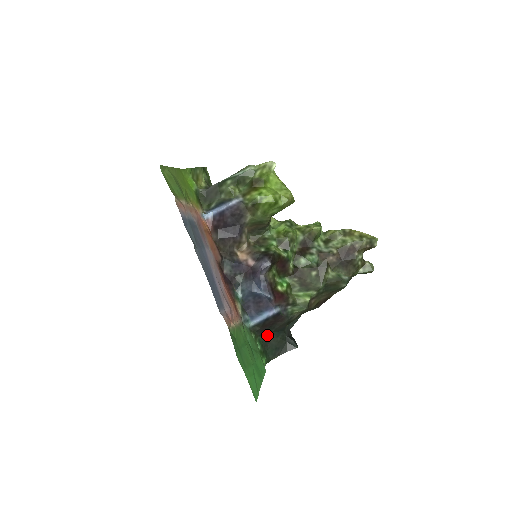
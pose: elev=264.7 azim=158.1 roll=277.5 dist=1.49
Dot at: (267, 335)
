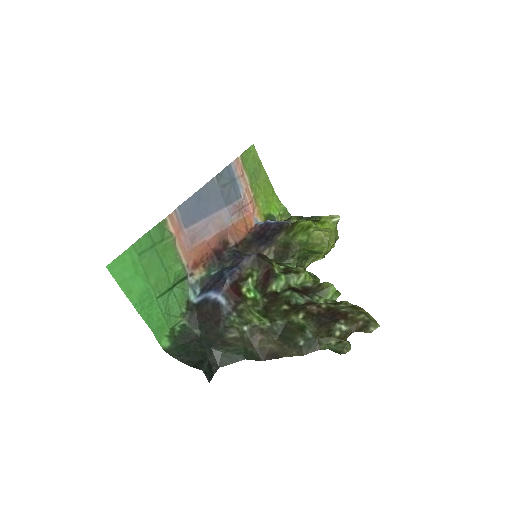
Dot at: (196, 334)
